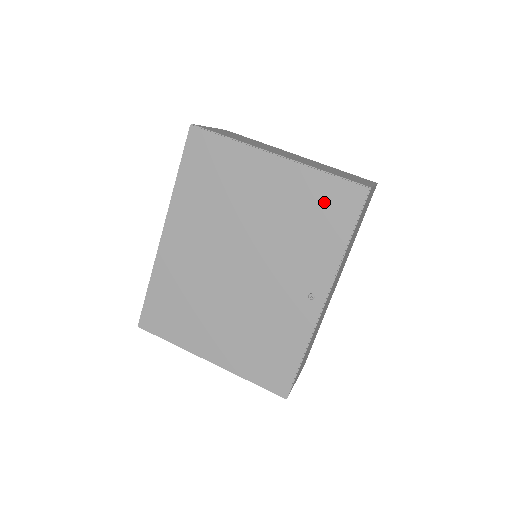
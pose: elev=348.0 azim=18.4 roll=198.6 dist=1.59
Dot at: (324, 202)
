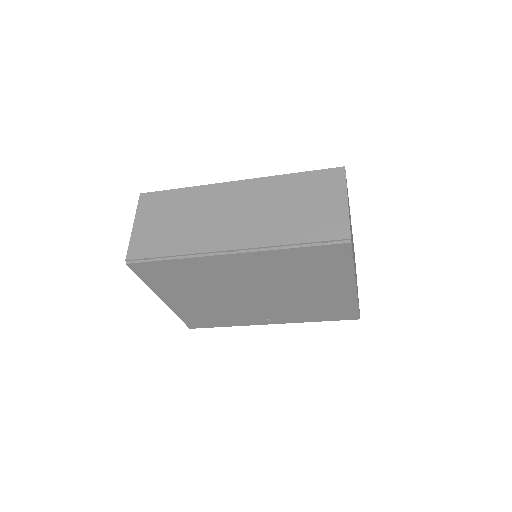
Dot at: (337, 310)
